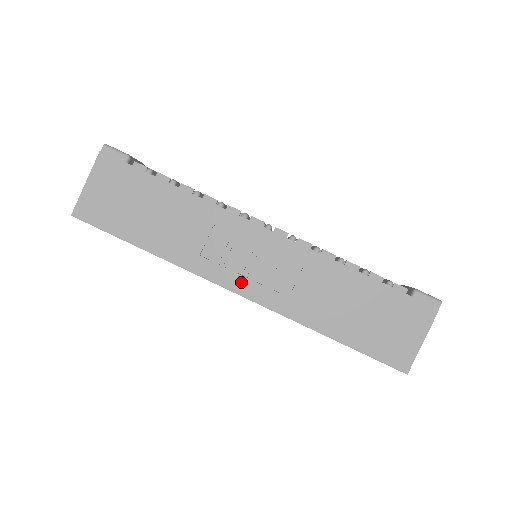
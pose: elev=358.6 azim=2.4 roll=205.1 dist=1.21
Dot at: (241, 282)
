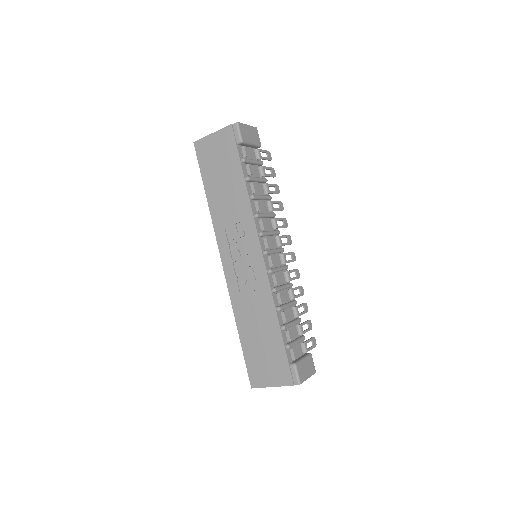
Dot at: (229, 261)
